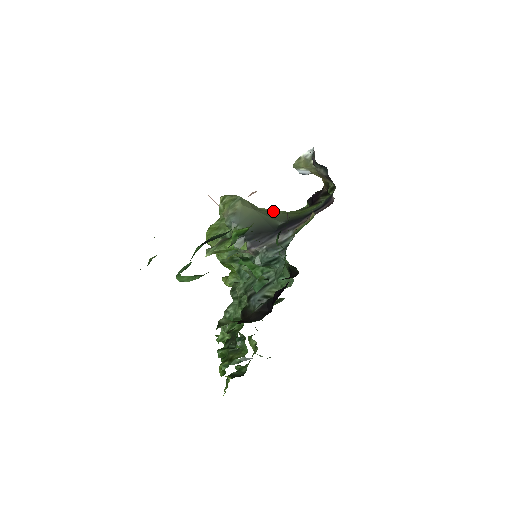
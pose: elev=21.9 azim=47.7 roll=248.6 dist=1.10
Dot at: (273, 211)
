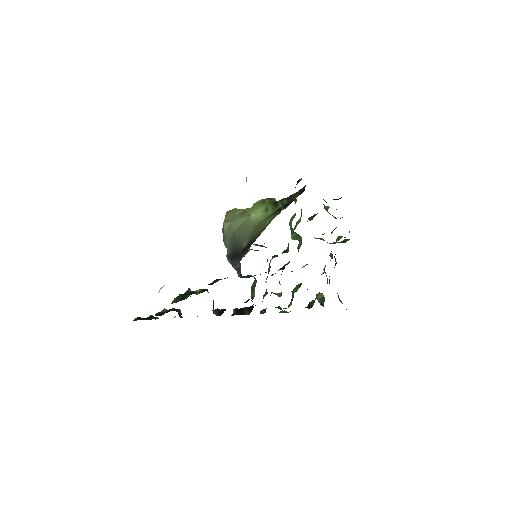
Dot at: (256, 221)
